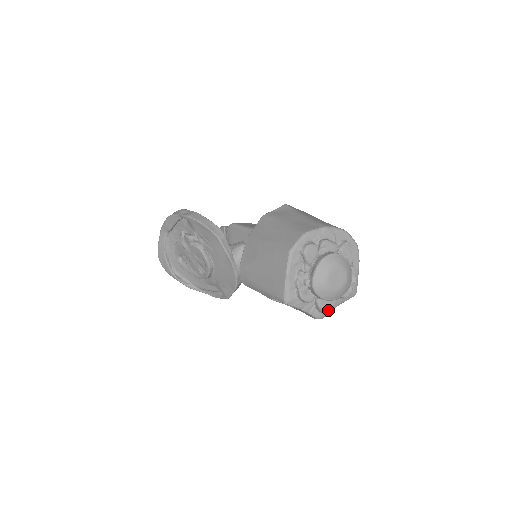
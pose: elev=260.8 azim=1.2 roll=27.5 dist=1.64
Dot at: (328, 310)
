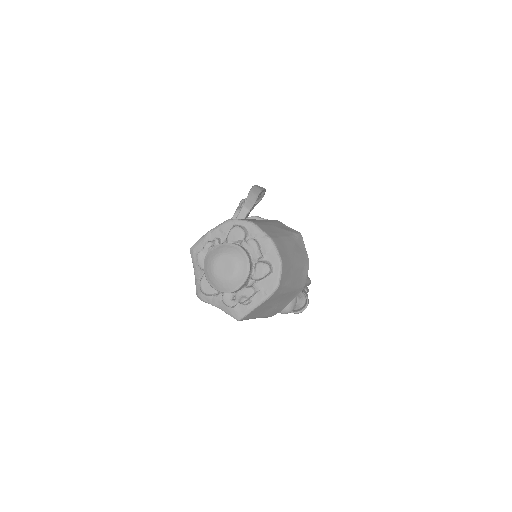
Dot at: (204, 292)
